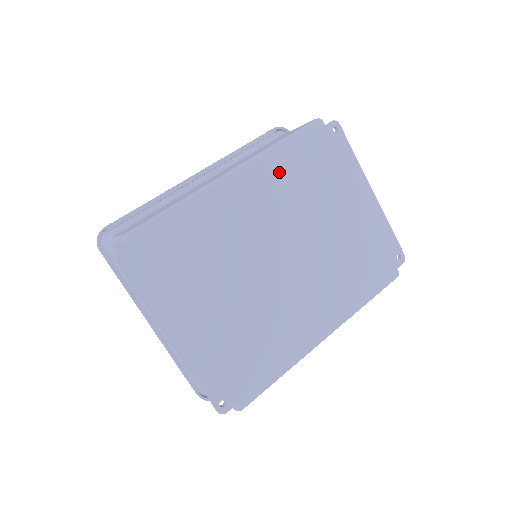
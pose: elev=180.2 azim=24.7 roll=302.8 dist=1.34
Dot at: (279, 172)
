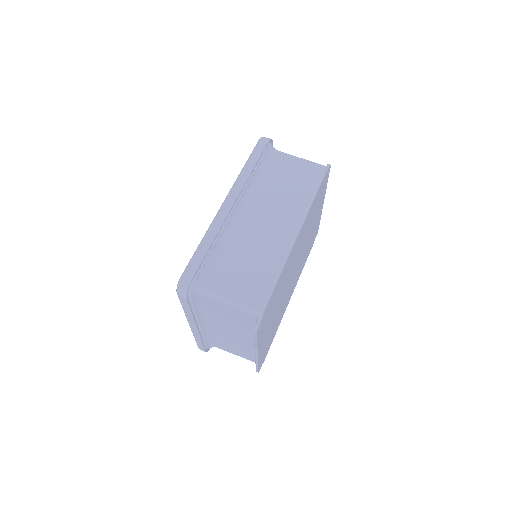
Dot at: (308, 218)
